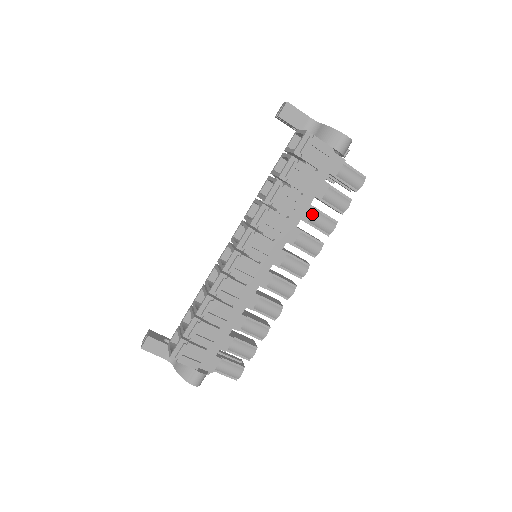
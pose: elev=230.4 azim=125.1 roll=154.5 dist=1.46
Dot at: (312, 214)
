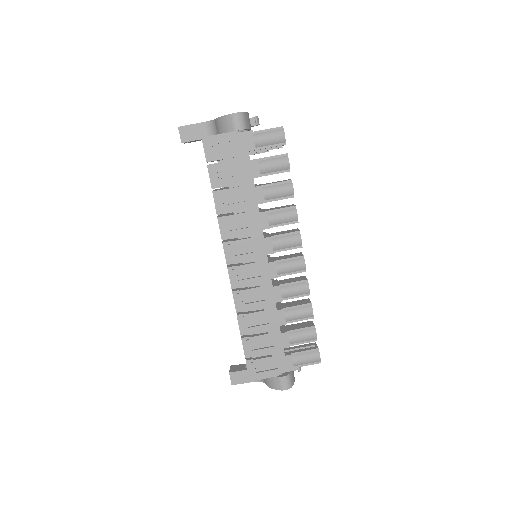
Dot at: (263, 193)
